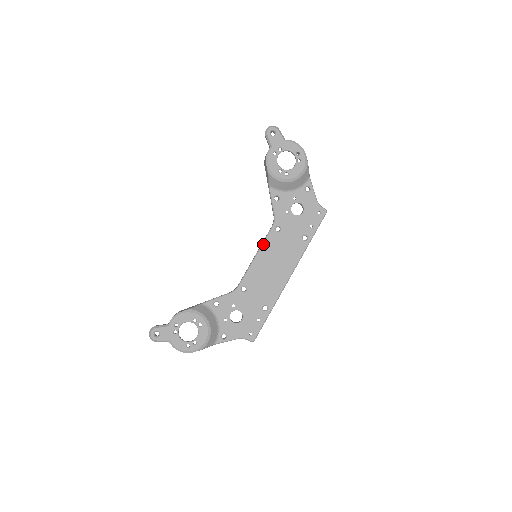
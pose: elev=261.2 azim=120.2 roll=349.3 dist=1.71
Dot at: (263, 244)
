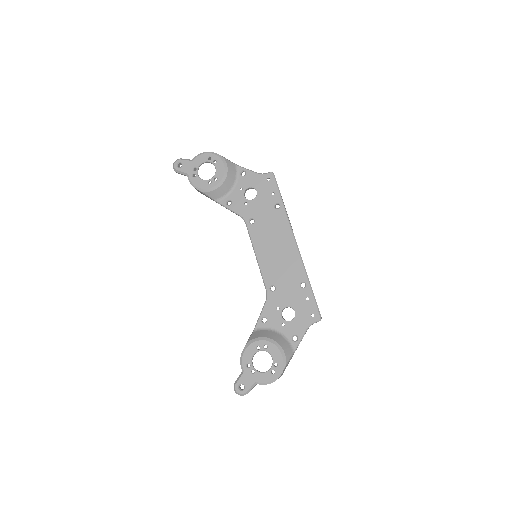
Dot at: (252, 243)
